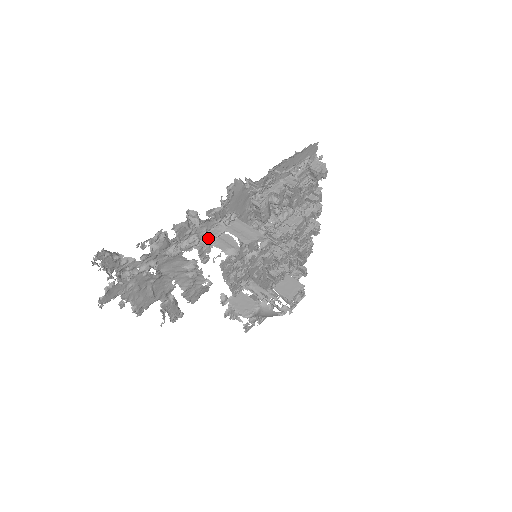
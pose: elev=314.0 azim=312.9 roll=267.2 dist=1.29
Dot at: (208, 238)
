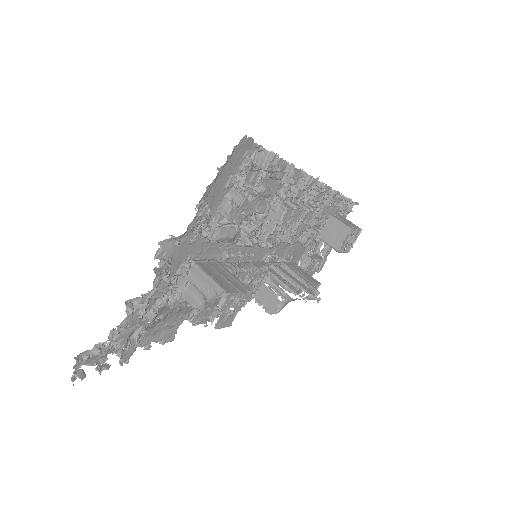
Dot at: (175, 293)
